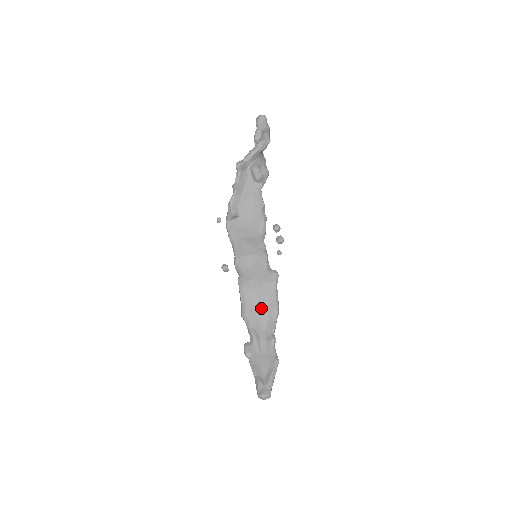
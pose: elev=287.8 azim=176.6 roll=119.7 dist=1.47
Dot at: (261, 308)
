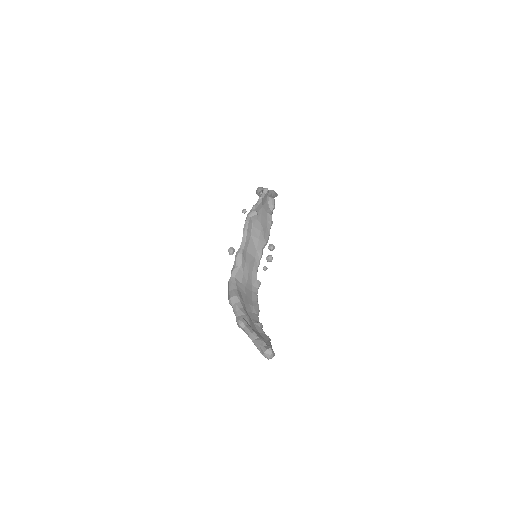
Dot at: (247, 300)
